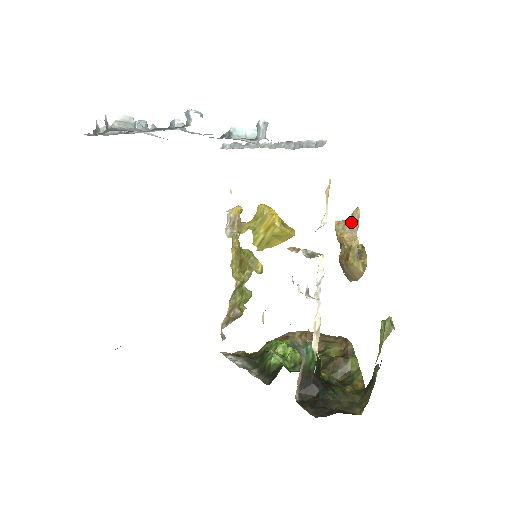
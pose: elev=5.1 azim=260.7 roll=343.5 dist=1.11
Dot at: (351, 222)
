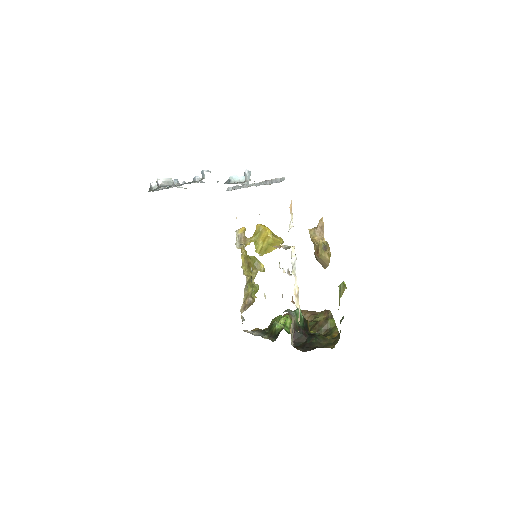
Dot at: (319, 228)
